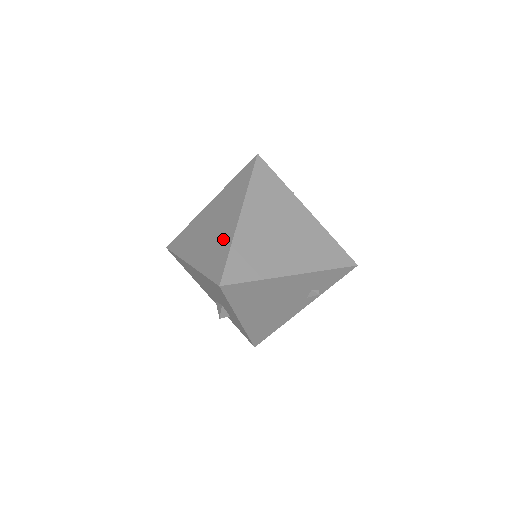
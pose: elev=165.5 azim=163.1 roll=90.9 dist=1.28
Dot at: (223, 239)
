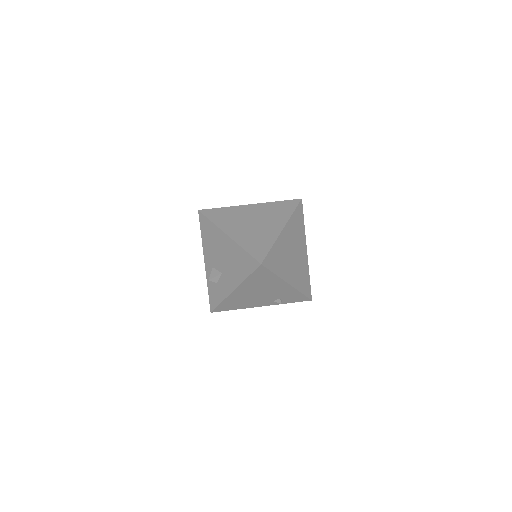
Dot at: (266, 236)
